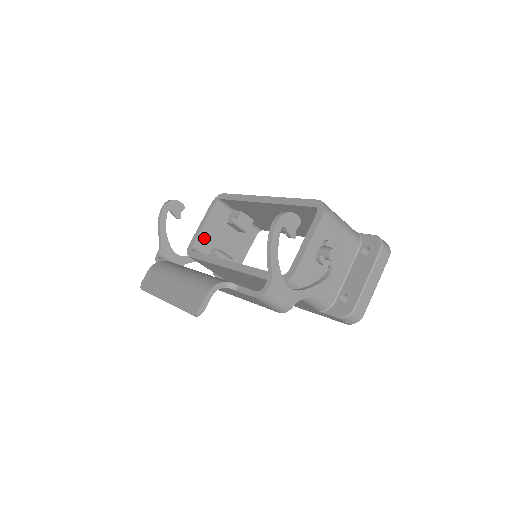
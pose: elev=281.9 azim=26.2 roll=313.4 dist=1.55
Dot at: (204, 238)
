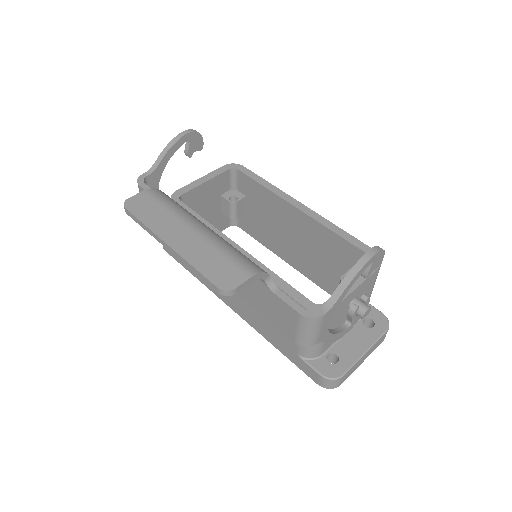
Dot at: (195, 195)
